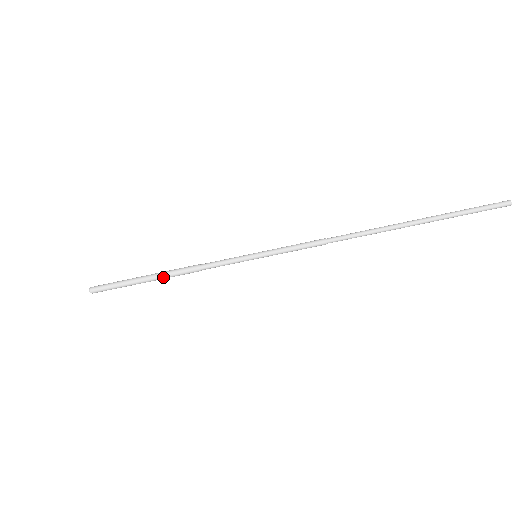
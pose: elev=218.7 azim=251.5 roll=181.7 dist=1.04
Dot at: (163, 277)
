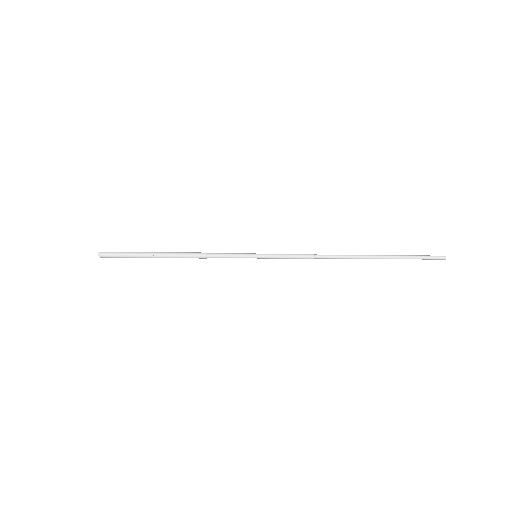
Dot at: (172, 255)
